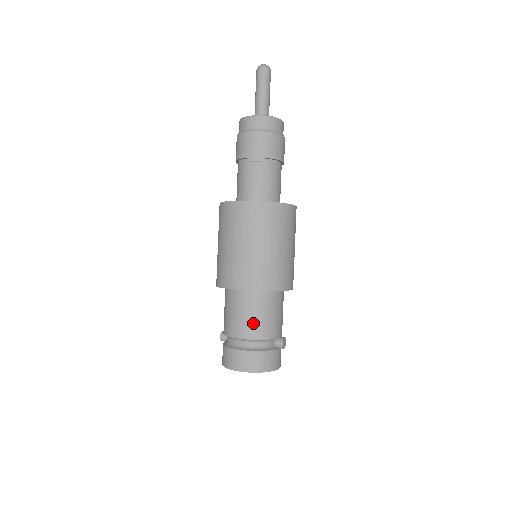
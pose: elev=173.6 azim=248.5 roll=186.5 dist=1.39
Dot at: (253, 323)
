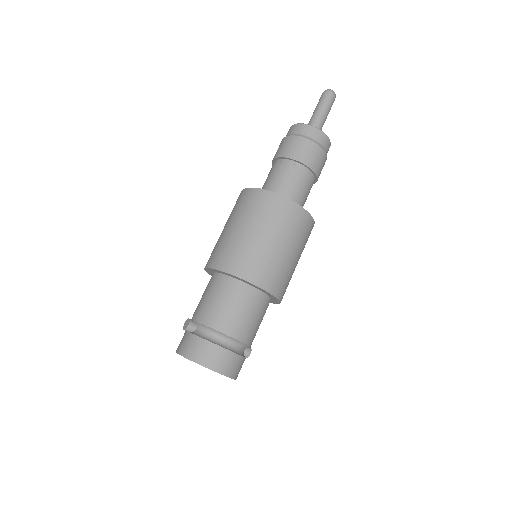
Dot at: (251, 326)
